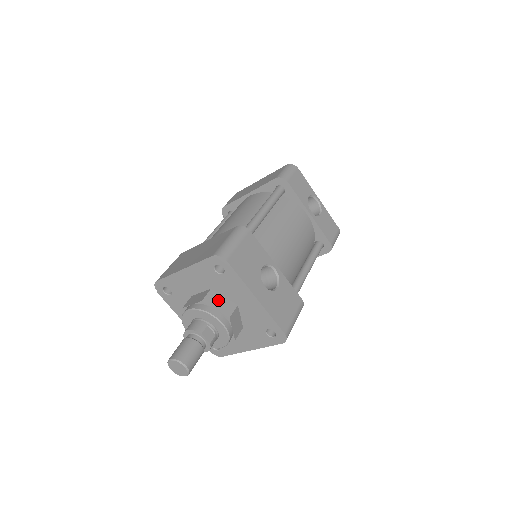
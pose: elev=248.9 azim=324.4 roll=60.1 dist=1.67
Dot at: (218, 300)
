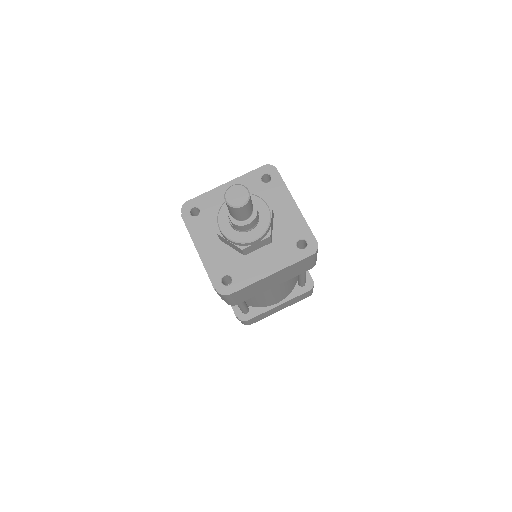
Dot at: occluded
